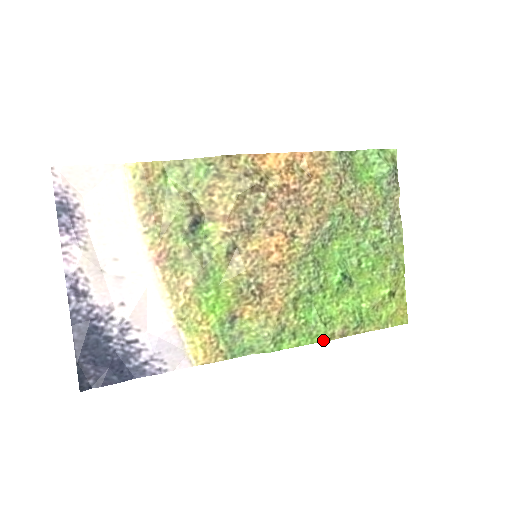
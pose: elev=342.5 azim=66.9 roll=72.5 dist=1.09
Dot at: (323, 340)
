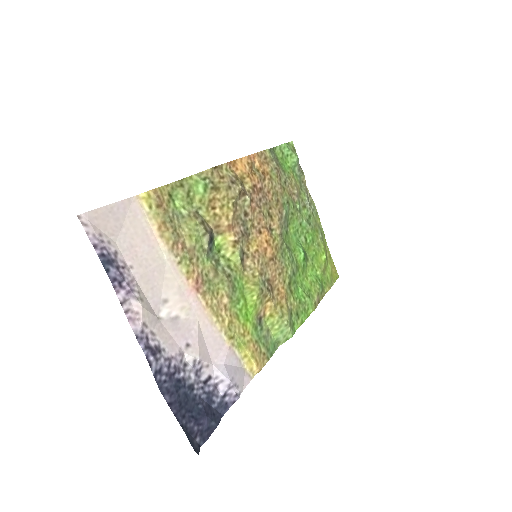
Dot at: (312, 311)
